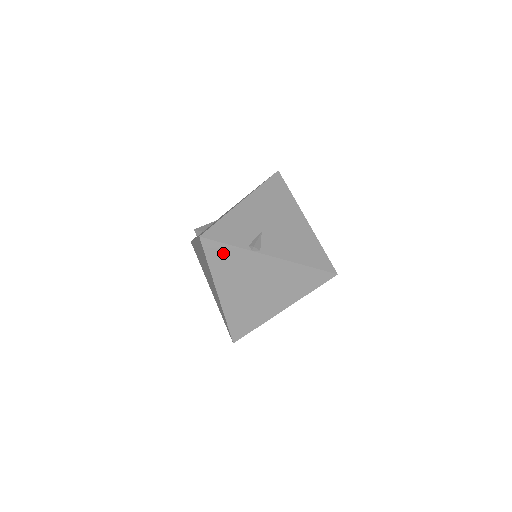
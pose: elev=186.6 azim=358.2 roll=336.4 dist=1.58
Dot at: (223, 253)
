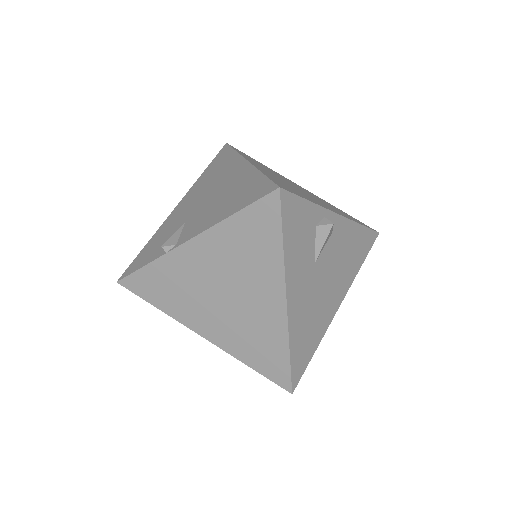
Dot at: (150, 281)
